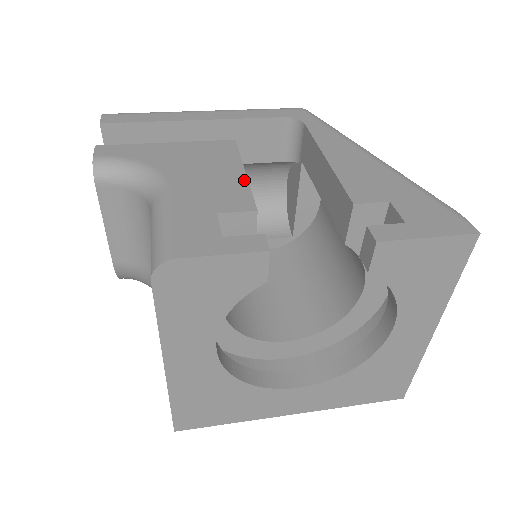
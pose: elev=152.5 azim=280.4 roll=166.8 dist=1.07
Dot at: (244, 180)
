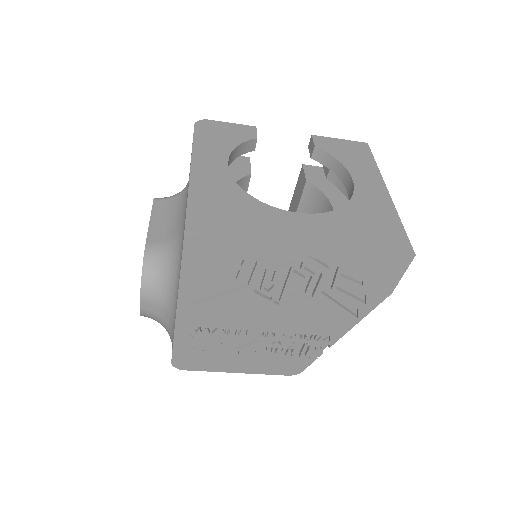
Dot at: occluded
